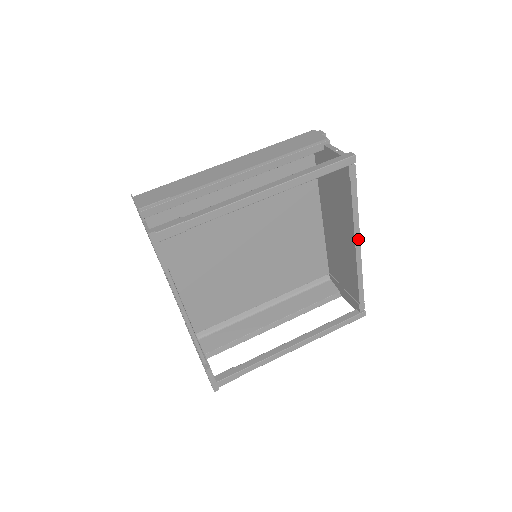
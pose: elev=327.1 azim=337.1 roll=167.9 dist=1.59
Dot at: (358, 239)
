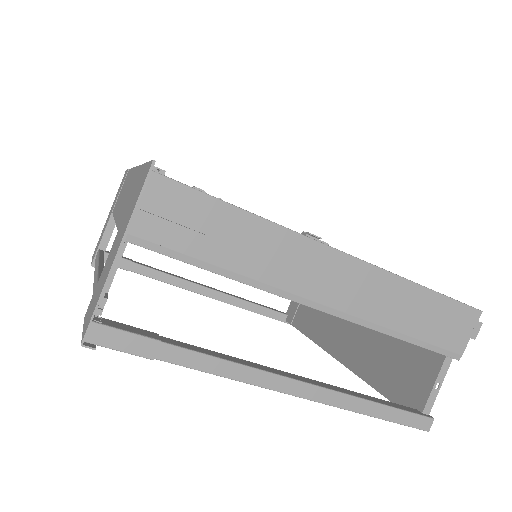
Dot at: occluded
